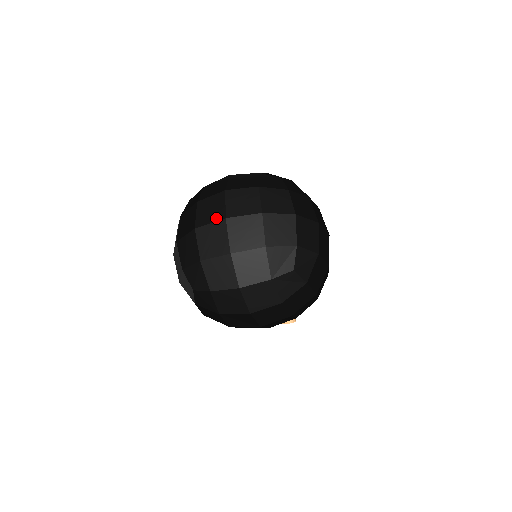
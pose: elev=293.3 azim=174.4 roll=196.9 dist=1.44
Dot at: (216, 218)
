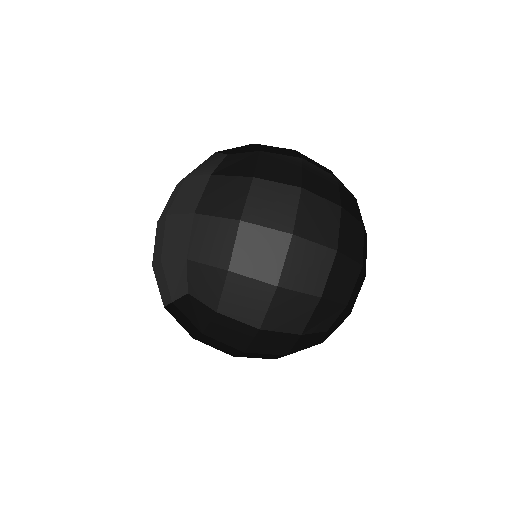
Dot at: (278, 225)
